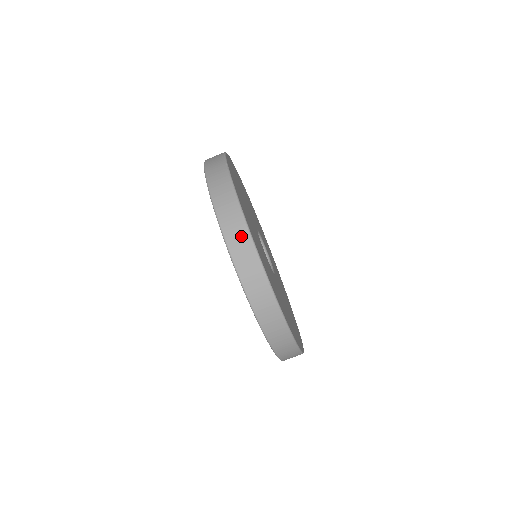
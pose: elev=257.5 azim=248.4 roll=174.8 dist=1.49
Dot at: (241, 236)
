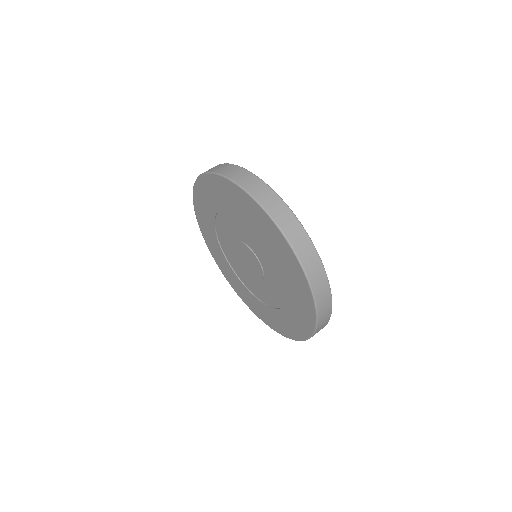
Dot at: (264, 191)
